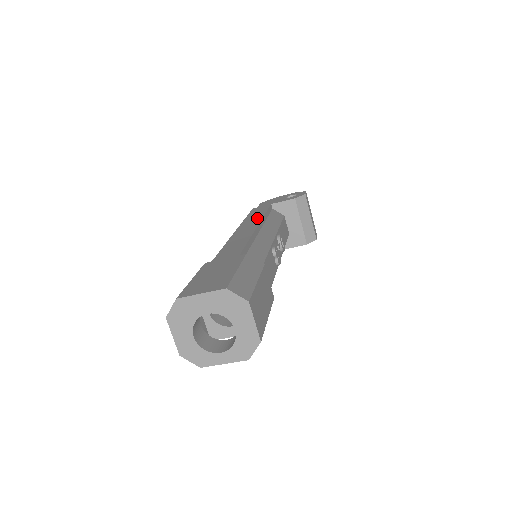
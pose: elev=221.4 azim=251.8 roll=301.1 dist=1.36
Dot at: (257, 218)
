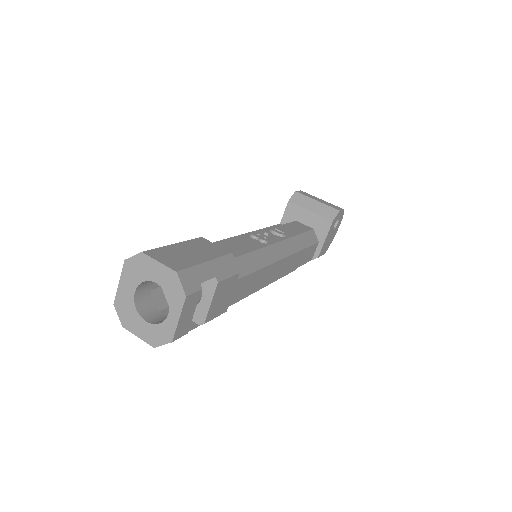
Dot at: occluded
